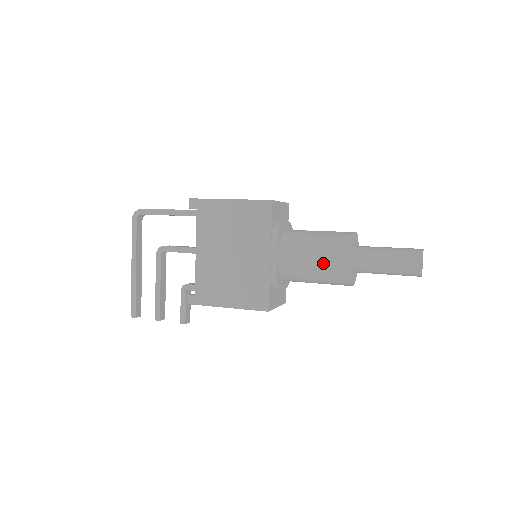
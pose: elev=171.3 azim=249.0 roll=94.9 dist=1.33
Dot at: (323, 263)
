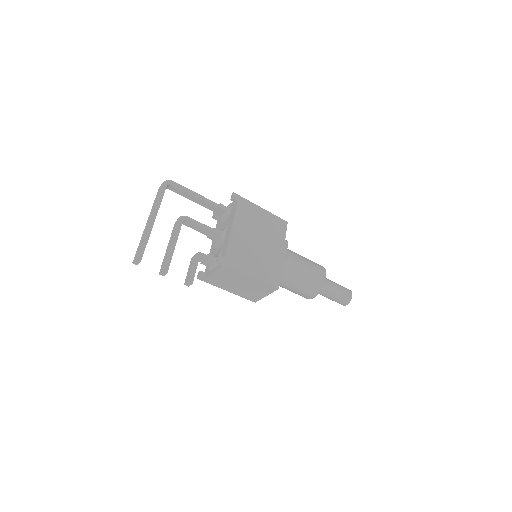
Dot at: (312, 271)
